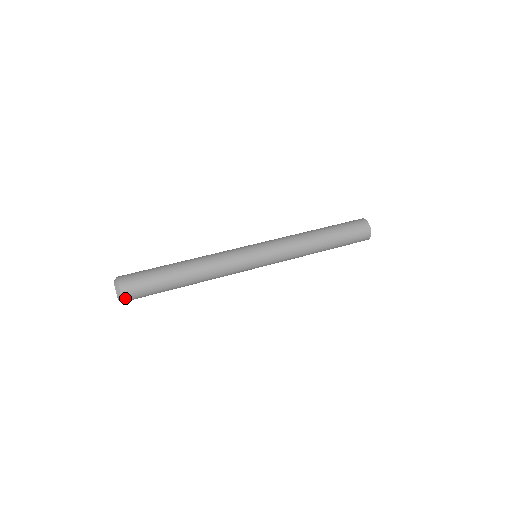
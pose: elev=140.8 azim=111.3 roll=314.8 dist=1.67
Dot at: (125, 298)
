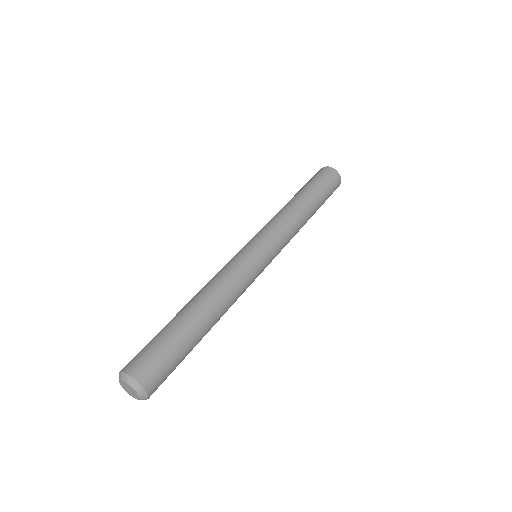
Dot at: (151, 394)
